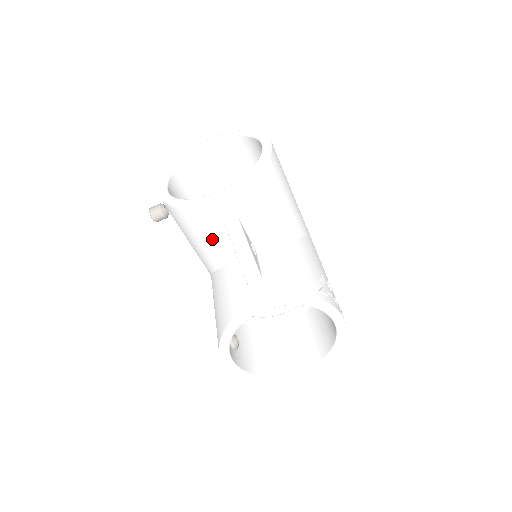
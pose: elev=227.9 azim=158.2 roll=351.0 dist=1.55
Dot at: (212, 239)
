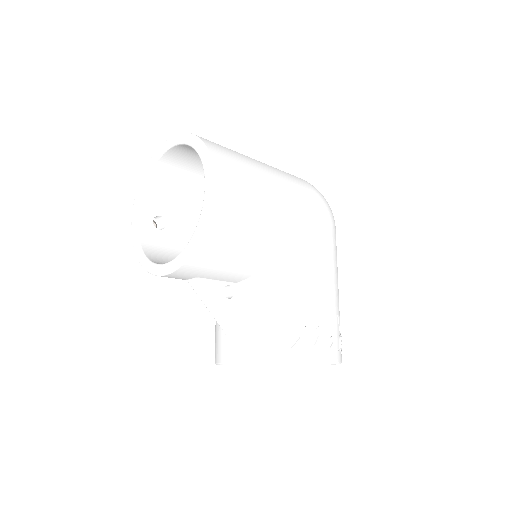
Dot at: occluded
